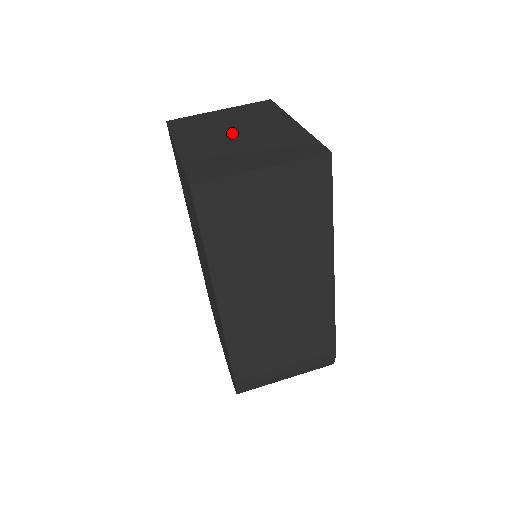
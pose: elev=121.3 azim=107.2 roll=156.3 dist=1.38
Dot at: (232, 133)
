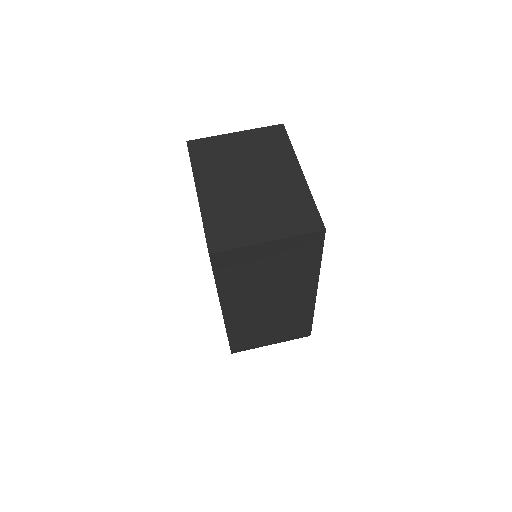
Dot at: (245, 178)
